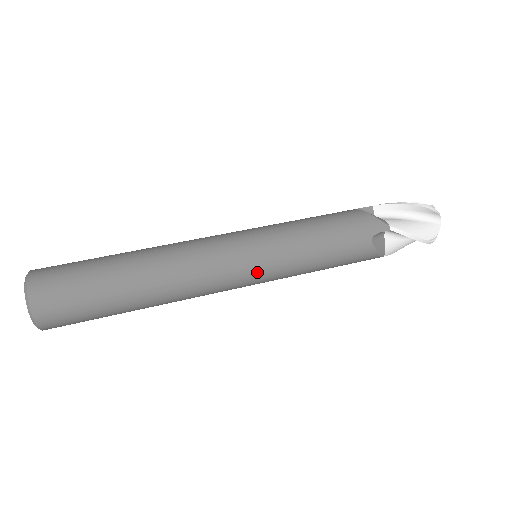
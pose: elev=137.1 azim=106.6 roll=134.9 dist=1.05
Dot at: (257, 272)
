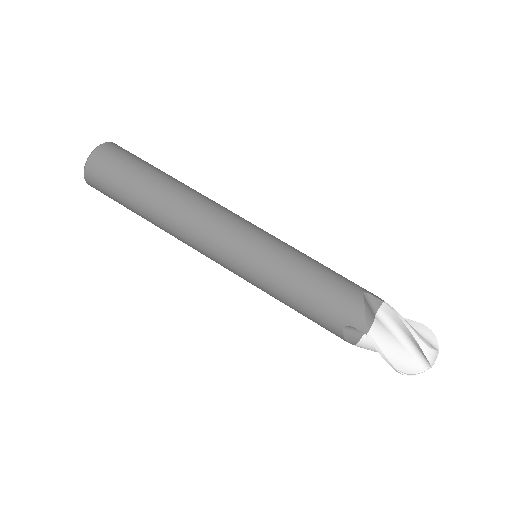
Dot at: (237, 269)
